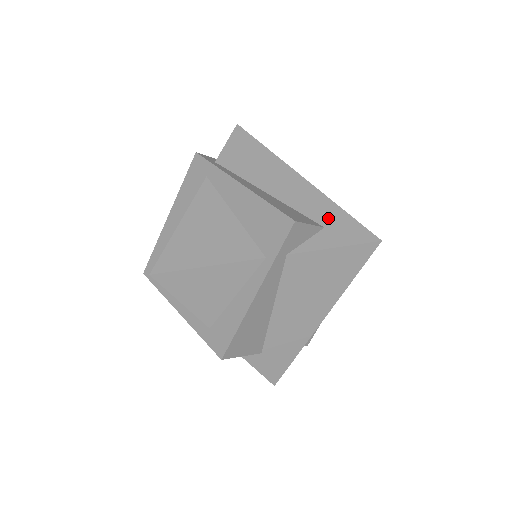
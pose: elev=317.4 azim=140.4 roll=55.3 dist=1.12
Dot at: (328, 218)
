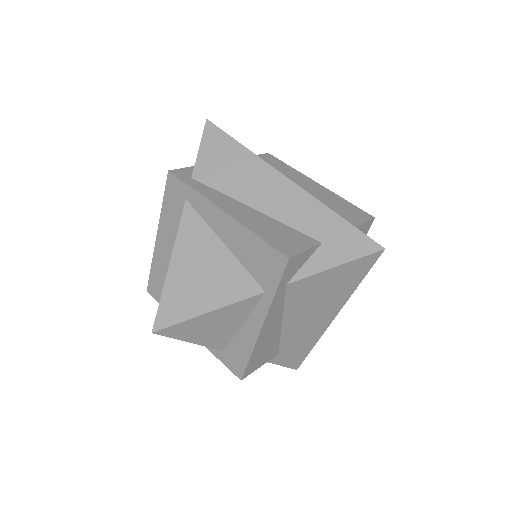
Dot at: (324, 230)
